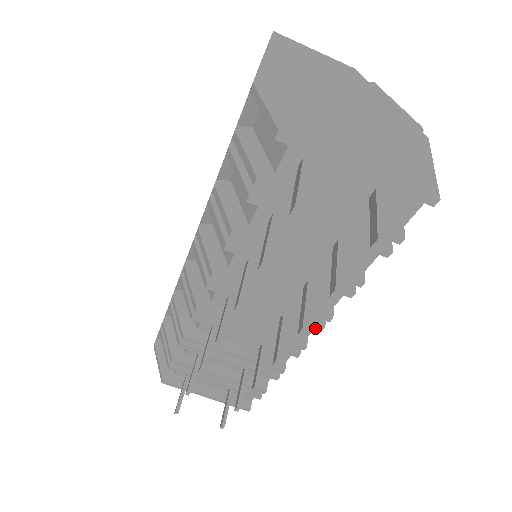
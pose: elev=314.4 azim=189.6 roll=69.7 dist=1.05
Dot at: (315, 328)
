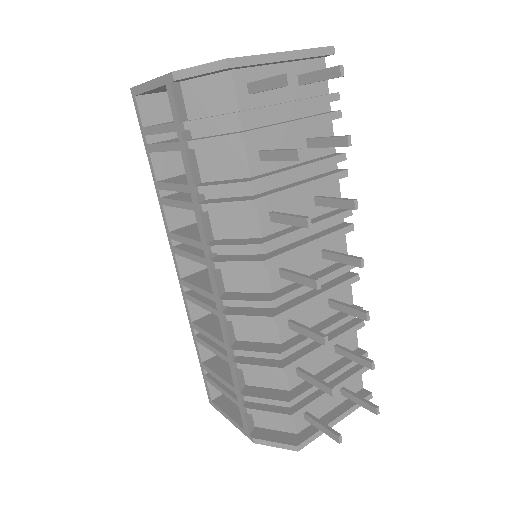
Dot at: occluded
